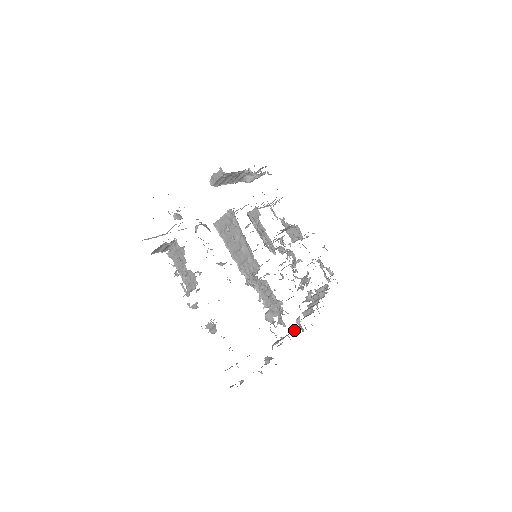
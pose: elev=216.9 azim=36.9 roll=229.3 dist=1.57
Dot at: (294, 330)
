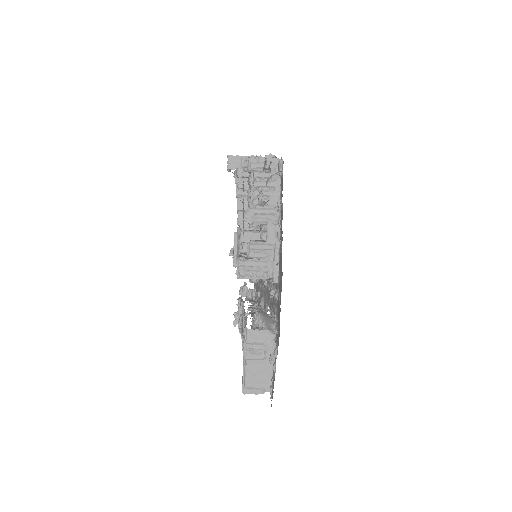
Dot at: occluded
